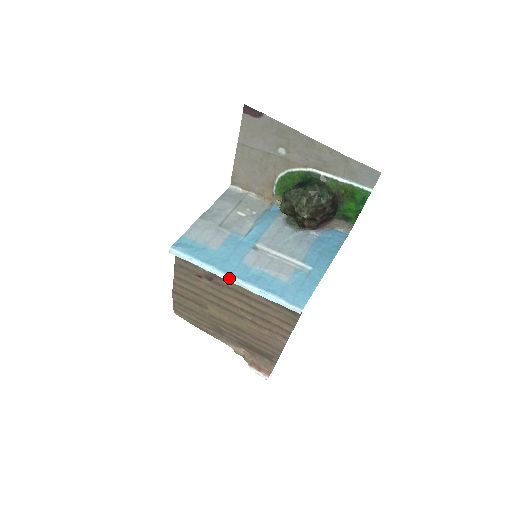
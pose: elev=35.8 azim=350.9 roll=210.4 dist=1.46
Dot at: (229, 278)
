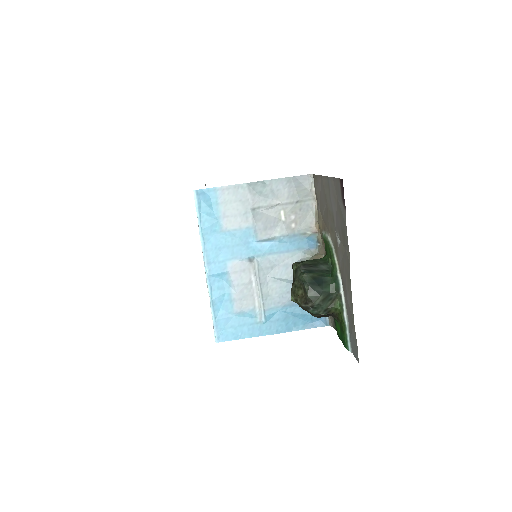
Dot at: (204, 264)
